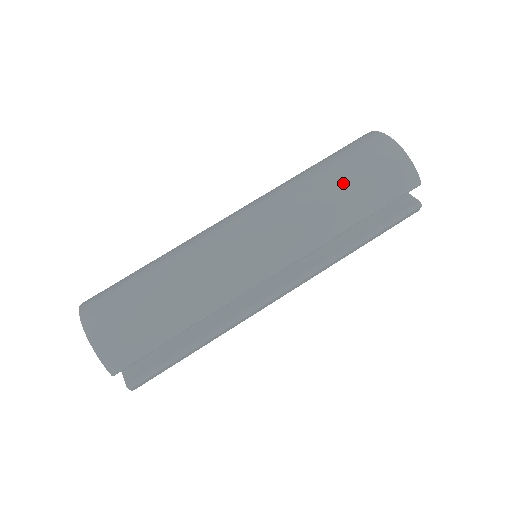
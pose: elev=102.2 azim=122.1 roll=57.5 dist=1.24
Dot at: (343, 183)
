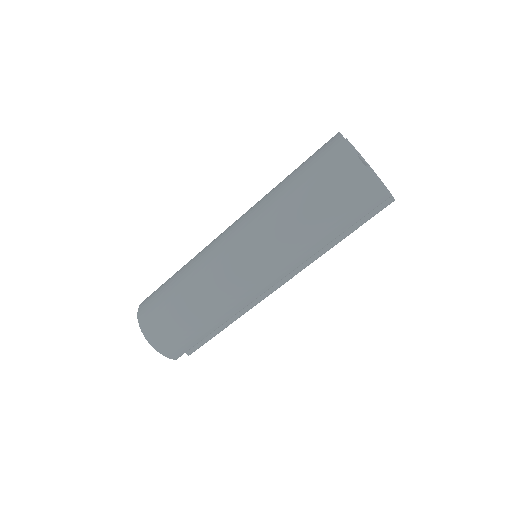
Dot at: (317, 215)
